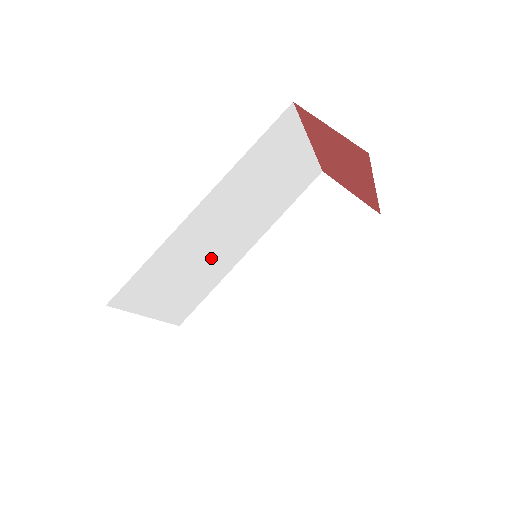
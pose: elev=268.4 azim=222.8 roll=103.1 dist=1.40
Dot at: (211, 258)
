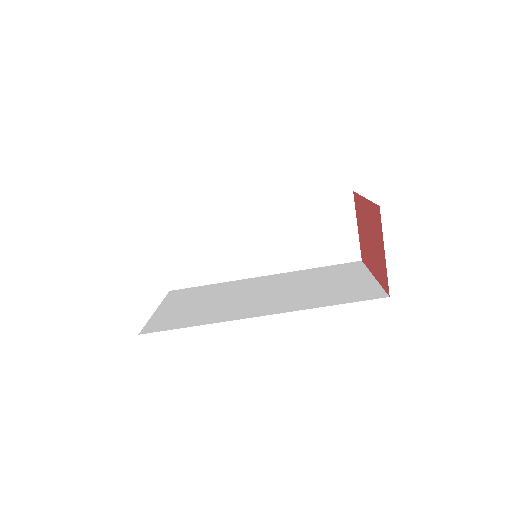
Dot at: occluded
